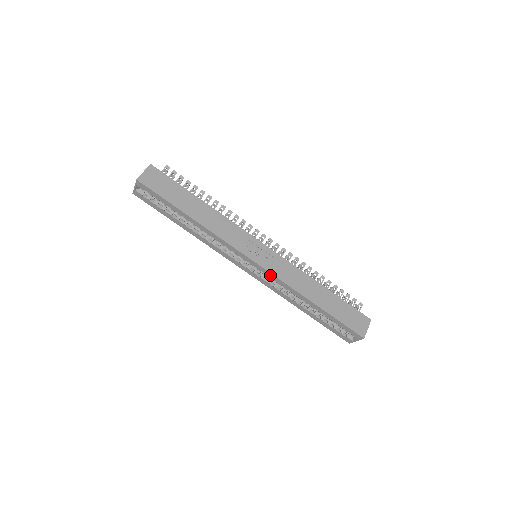
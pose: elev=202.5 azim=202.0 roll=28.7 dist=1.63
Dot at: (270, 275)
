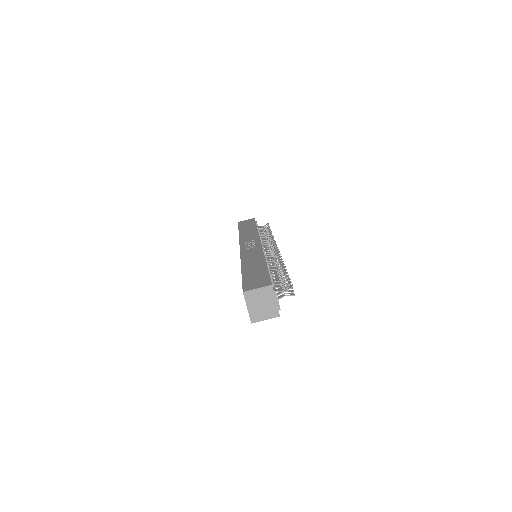
Dot at: occluded
